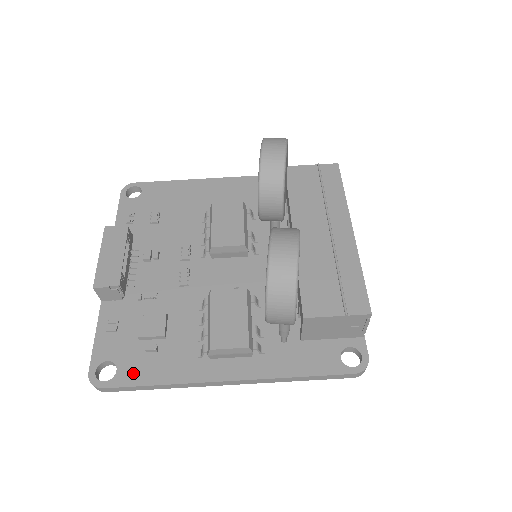
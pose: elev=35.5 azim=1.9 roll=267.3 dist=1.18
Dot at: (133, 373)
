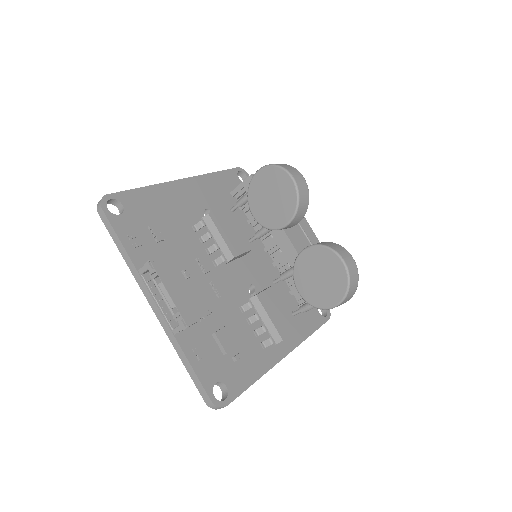
Dot at: (237, 382)
